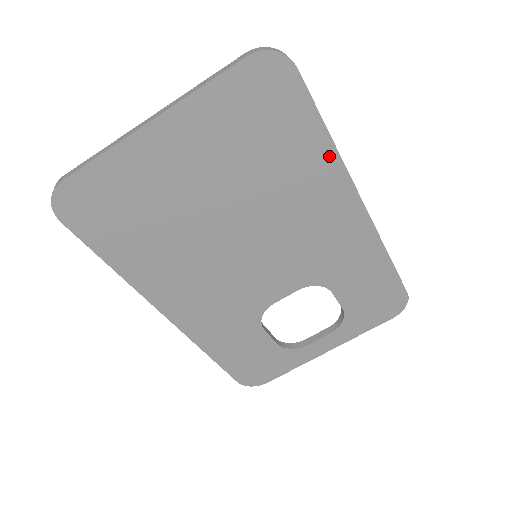
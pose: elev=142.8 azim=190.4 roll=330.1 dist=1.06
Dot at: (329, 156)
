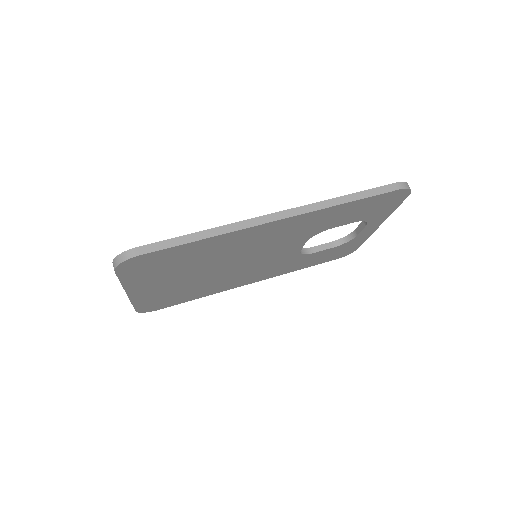
Dot at: (218, 238)
